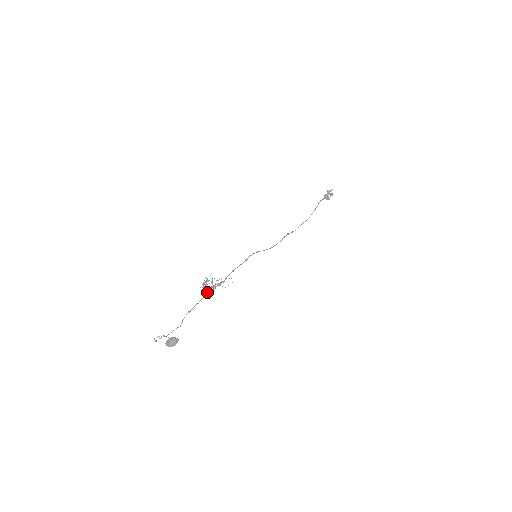
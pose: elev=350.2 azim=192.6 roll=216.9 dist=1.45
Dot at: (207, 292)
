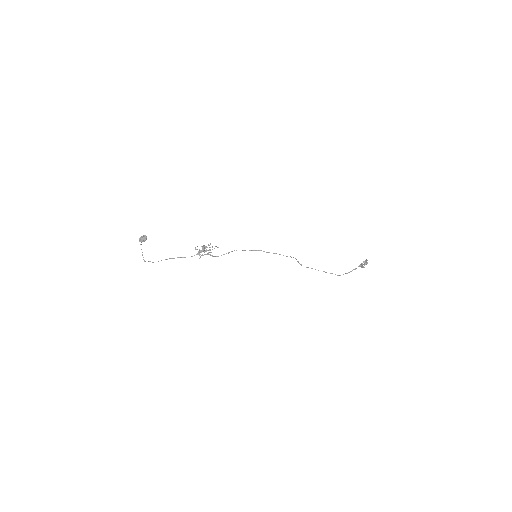
Dot at: (200, 254)
